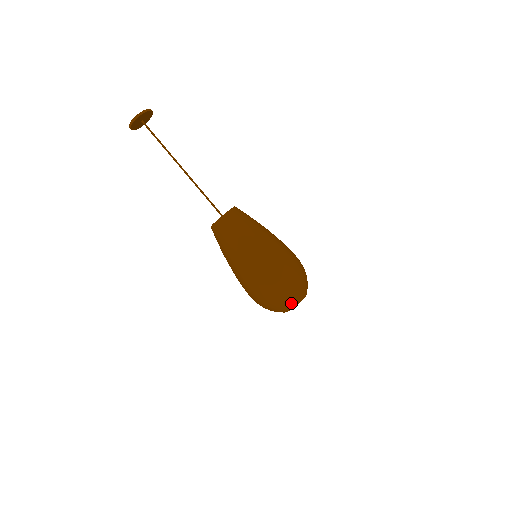
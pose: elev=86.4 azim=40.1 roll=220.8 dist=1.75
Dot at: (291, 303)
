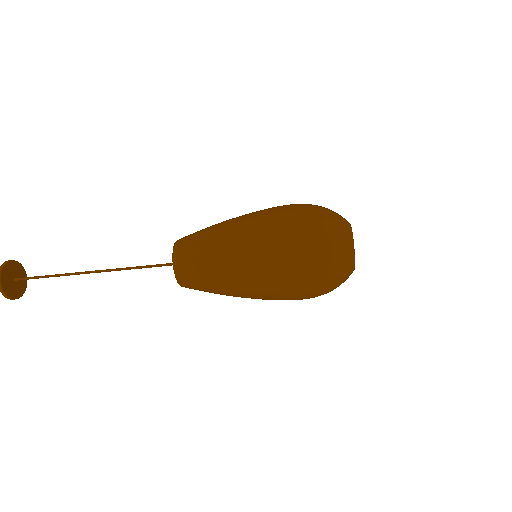
Dot at: (344, 253)
